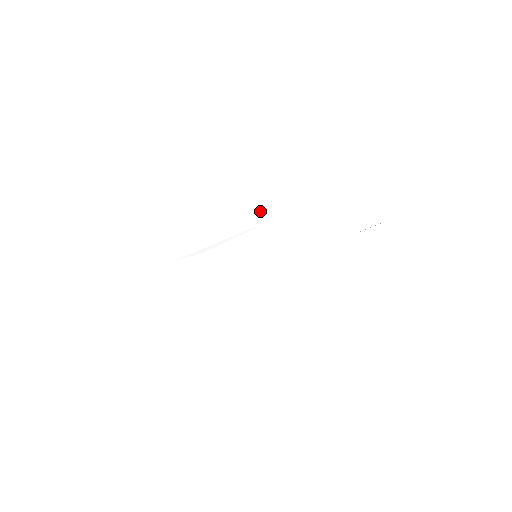
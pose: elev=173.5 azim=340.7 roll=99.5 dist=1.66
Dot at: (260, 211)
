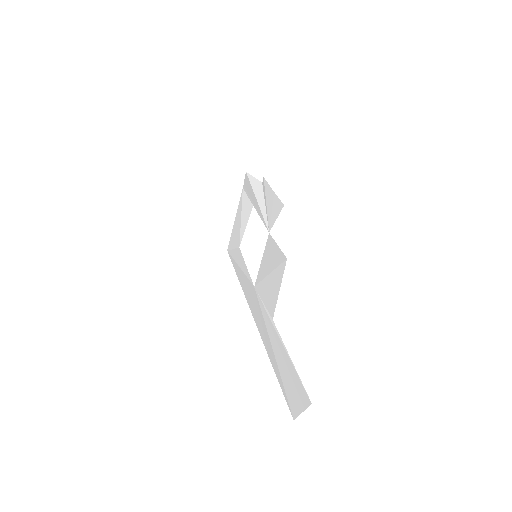
Dot at: (278, 214)
